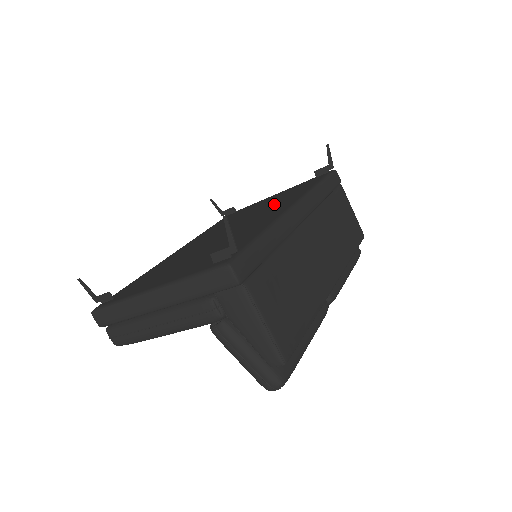
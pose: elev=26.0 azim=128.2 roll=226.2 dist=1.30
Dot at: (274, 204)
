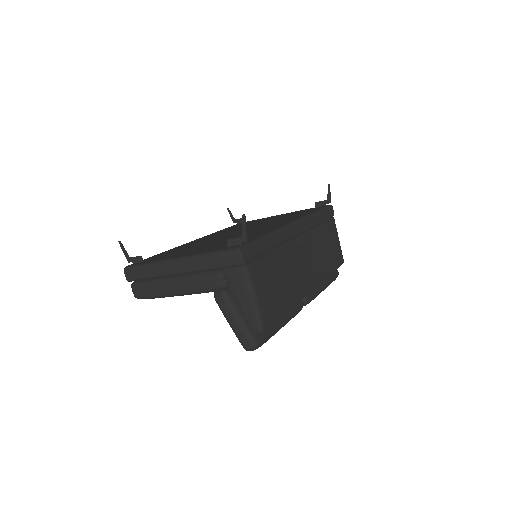
Dot at: (278, 220)
